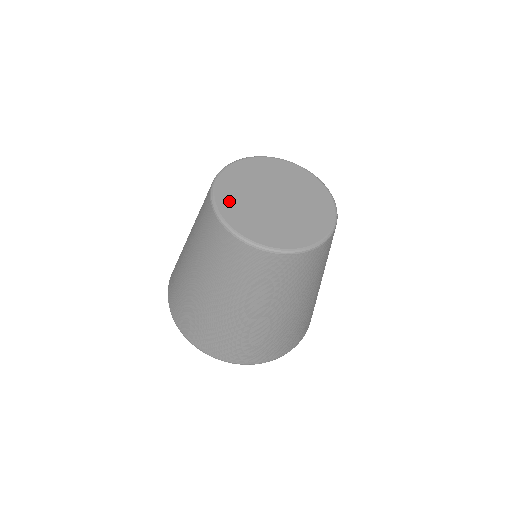
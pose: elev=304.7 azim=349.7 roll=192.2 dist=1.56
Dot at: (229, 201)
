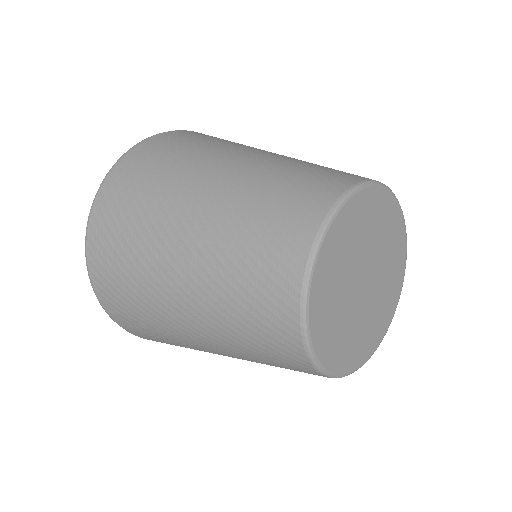
Dot at: (323, 296)
